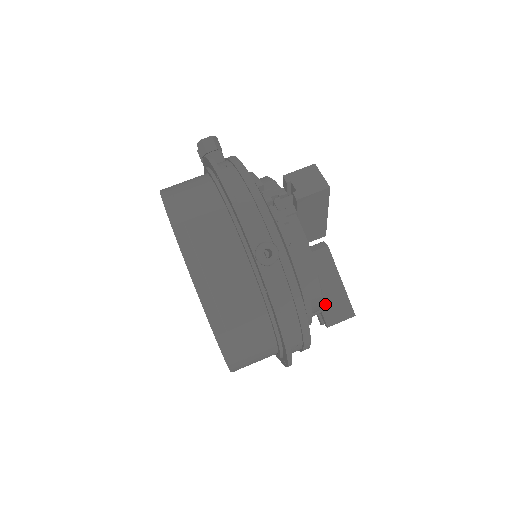
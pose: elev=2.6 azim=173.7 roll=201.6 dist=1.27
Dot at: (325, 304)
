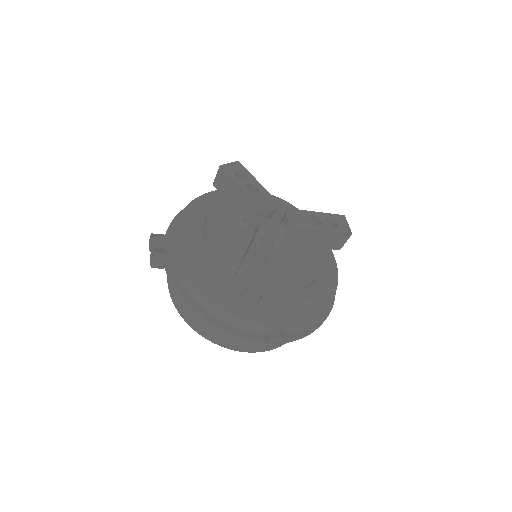
Dot at: (326, 246)
